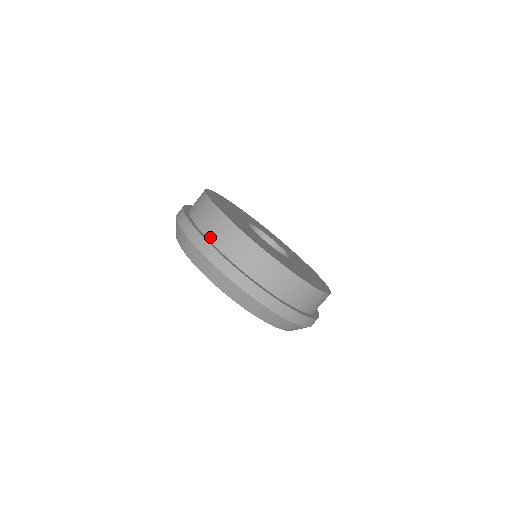
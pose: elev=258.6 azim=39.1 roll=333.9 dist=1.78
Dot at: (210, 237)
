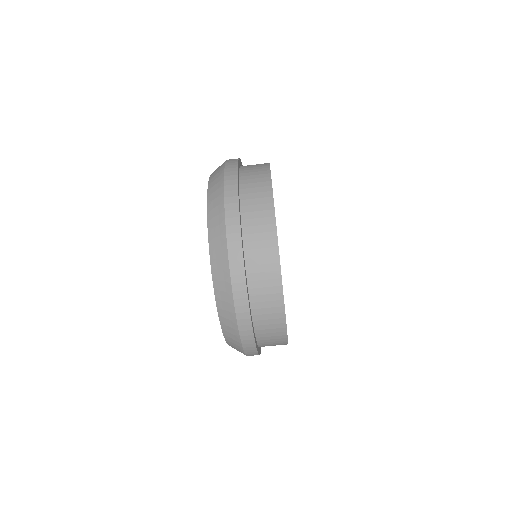
Dot at: (244, 214)
